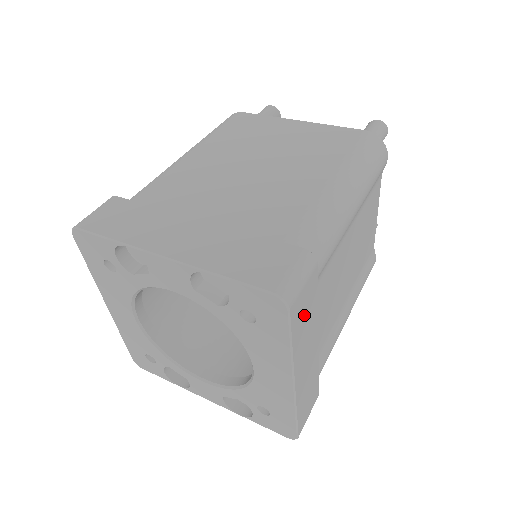
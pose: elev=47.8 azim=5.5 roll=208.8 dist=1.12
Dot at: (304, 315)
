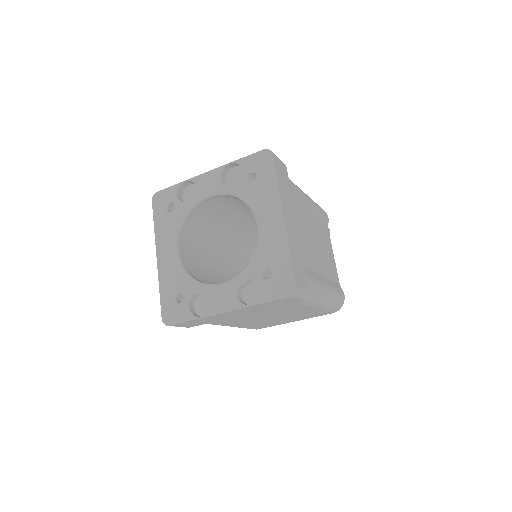
Dot at: (282, 179)
